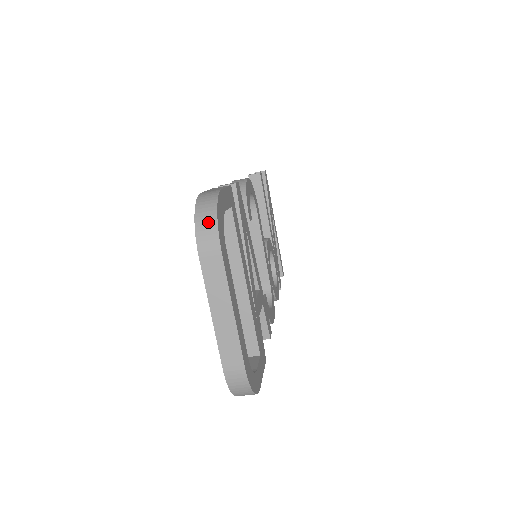
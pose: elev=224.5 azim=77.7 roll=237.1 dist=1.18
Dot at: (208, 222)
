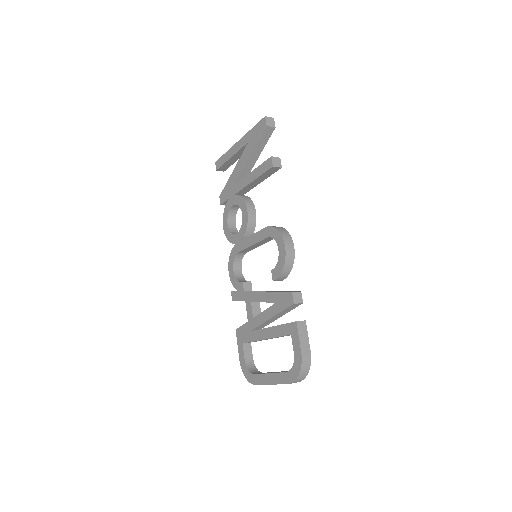
Dot at: (302, 378)
